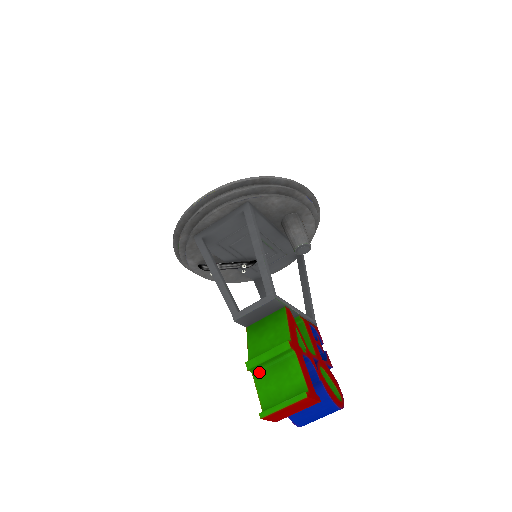
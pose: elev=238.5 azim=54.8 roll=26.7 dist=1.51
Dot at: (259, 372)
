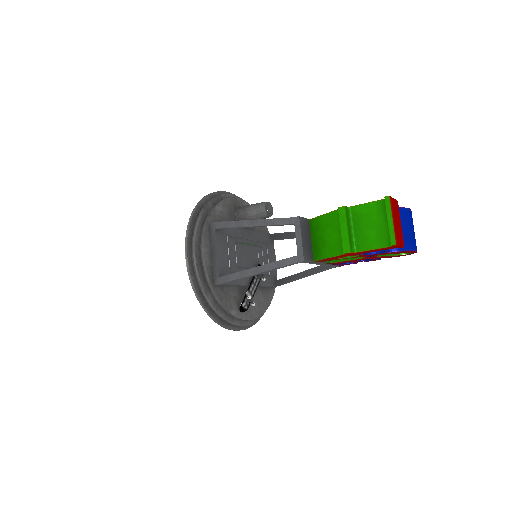
Dot at: (356, 245)
